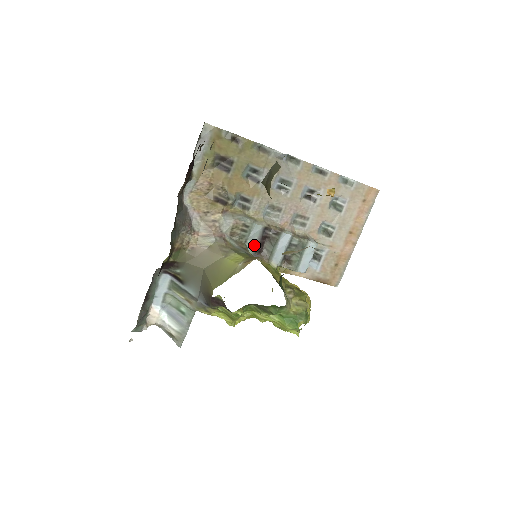
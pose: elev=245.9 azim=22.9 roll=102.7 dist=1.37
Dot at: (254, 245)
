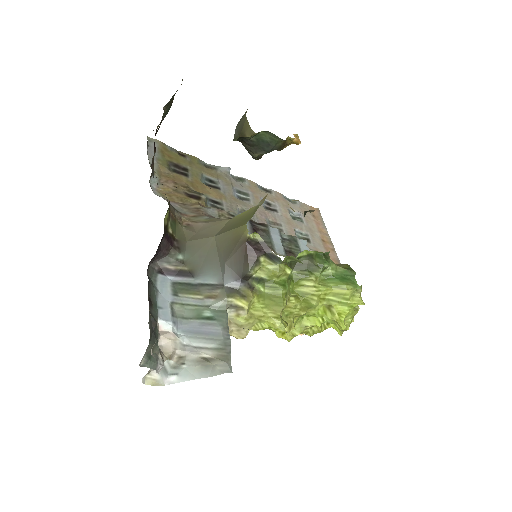
Dot at: occluded
